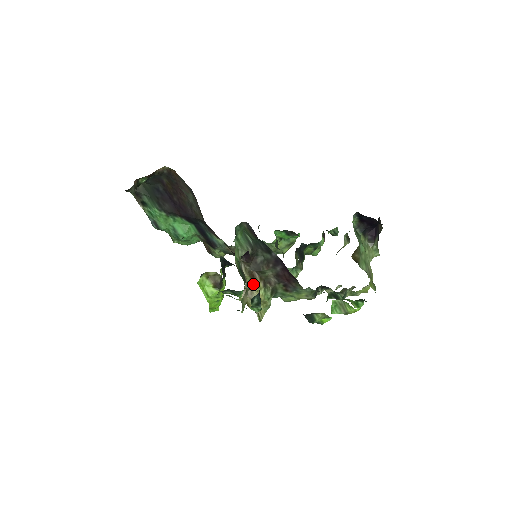
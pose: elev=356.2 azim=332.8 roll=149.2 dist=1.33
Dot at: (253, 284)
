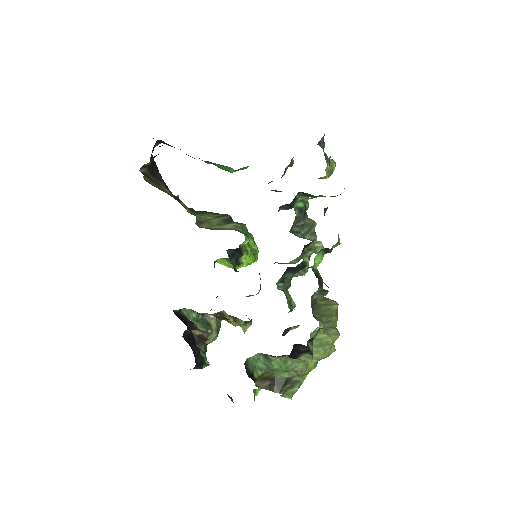
Dot at: (201, 347)
